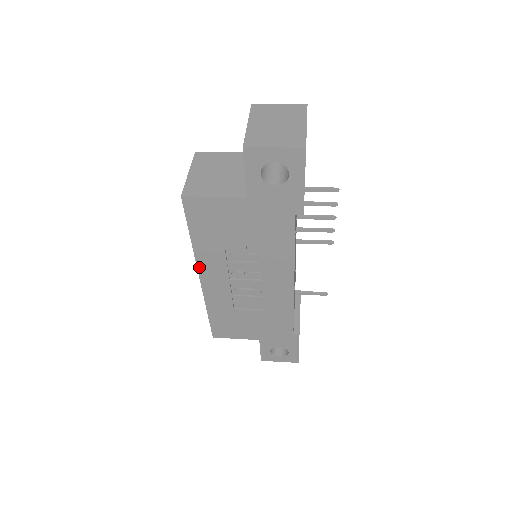
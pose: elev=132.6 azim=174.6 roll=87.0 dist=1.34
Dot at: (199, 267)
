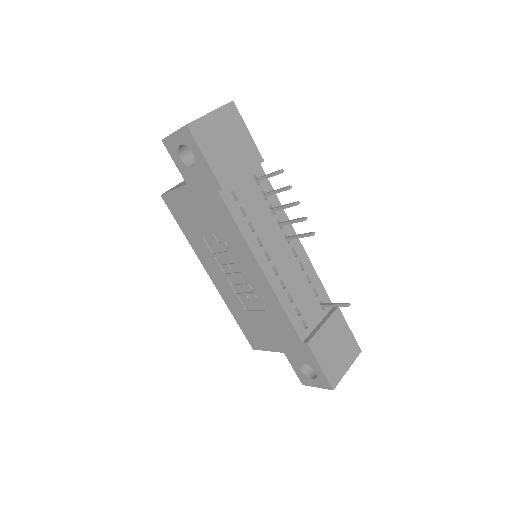
Dot at: (203, 263)
